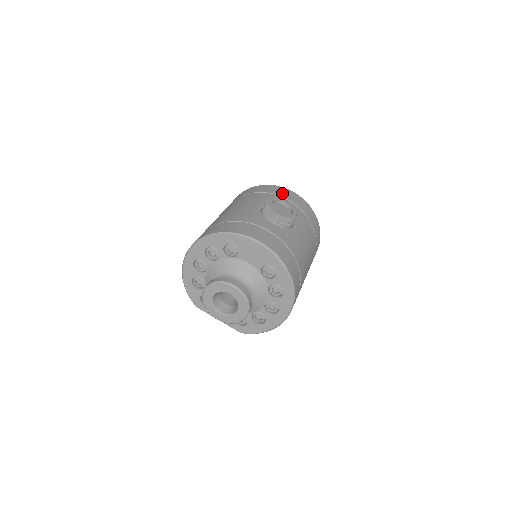
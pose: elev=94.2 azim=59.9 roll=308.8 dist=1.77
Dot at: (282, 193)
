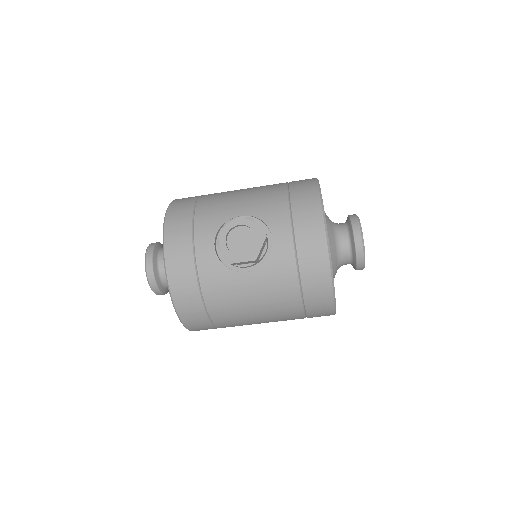
Dot at: (303, 221)
